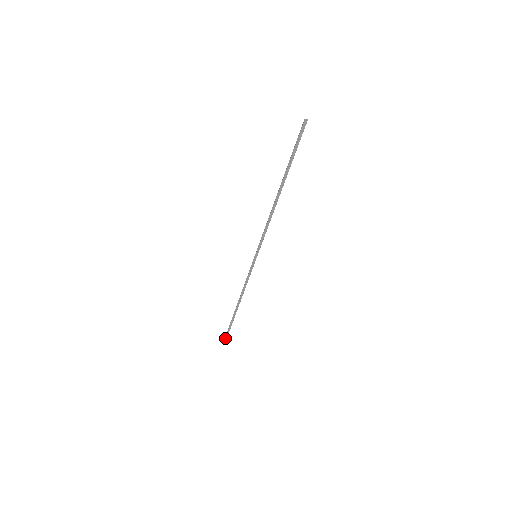
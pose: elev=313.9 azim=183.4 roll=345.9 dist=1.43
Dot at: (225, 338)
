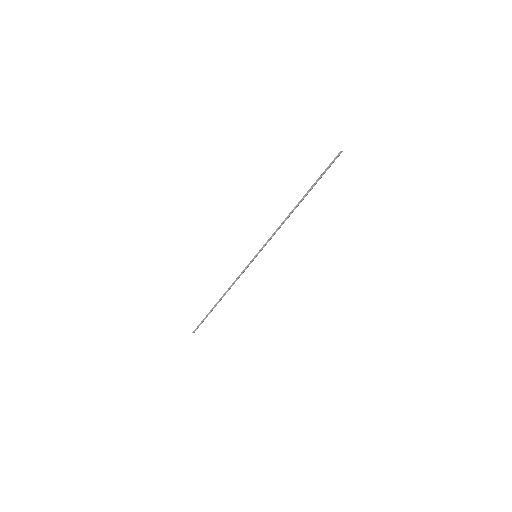
Dot at: occluded
